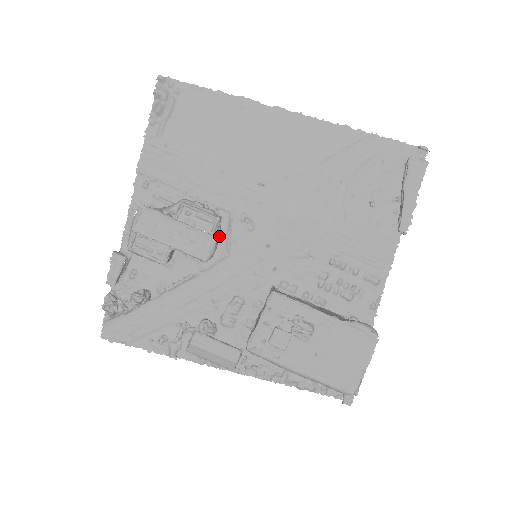
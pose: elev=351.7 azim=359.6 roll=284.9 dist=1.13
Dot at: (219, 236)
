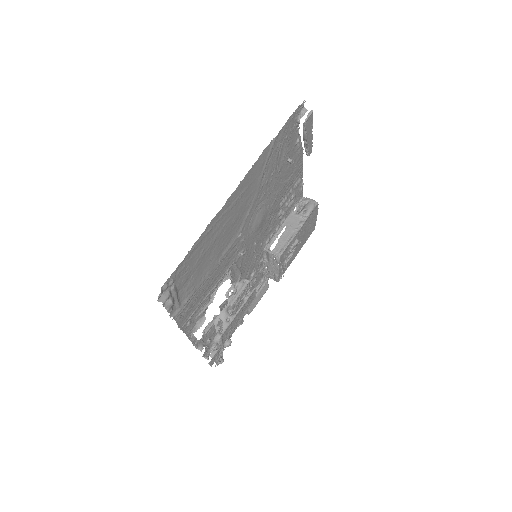
Dot at: (233, 276)
